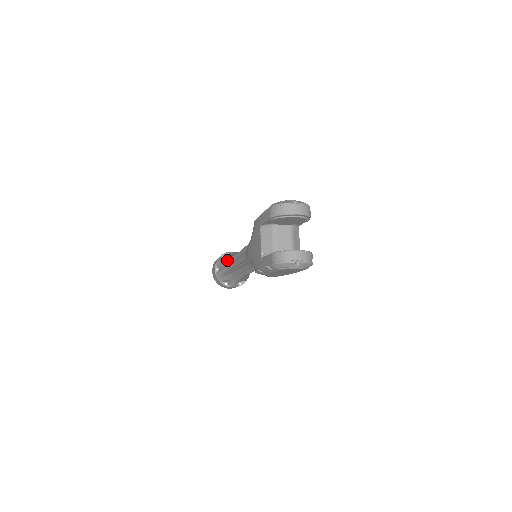
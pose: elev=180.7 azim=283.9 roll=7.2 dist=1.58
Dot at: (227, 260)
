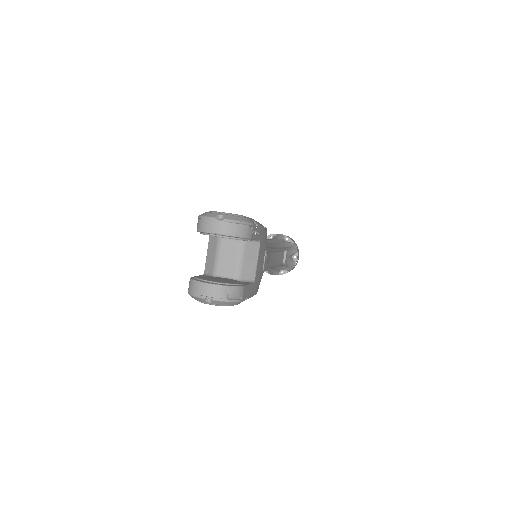
Dot at: occluded
